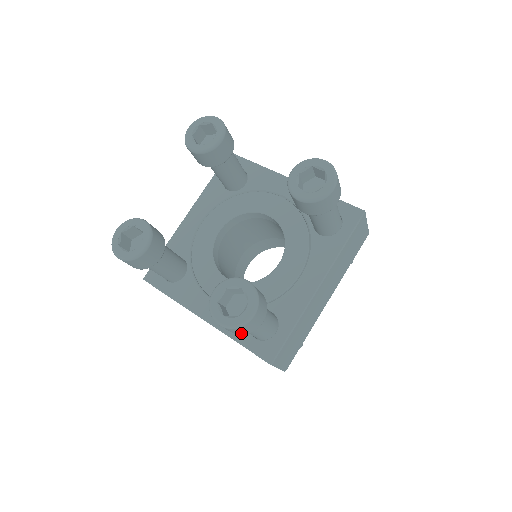
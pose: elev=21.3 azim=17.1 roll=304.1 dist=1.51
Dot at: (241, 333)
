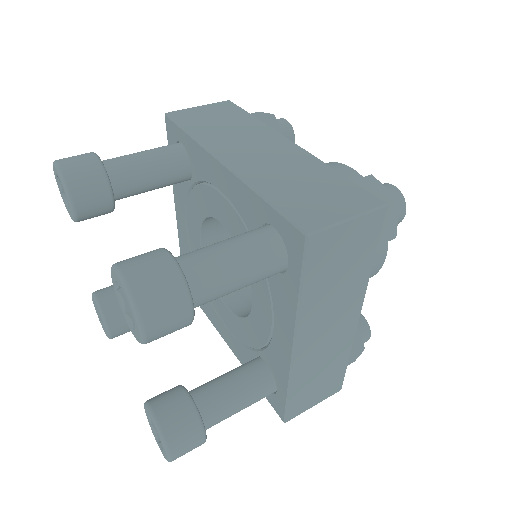
Dot at: occluded
